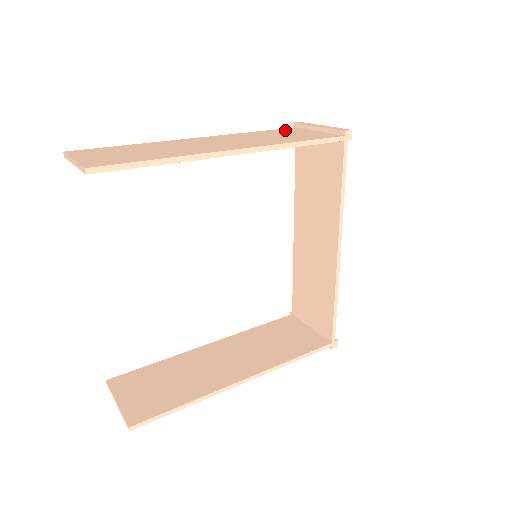
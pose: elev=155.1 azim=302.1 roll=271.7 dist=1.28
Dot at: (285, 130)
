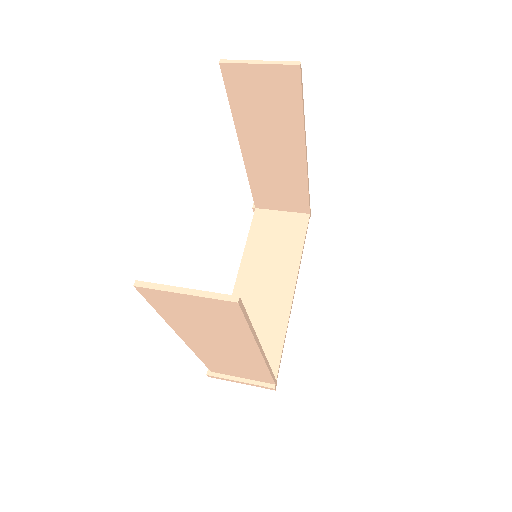
Dot at: occluded
